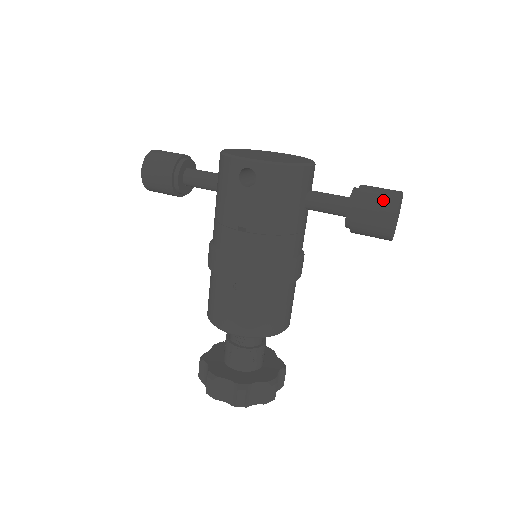
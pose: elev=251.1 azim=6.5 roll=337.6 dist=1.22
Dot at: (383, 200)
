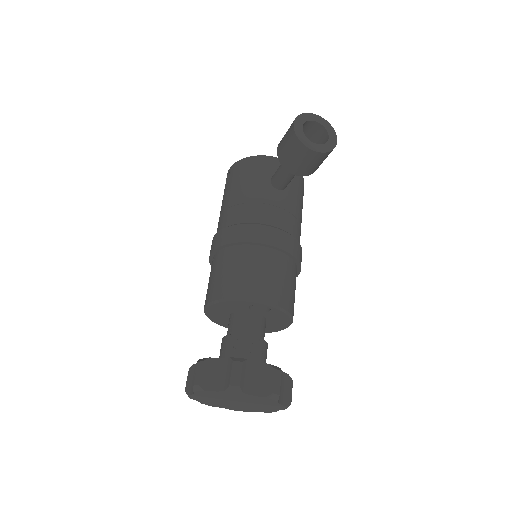
Dot at: occluded
